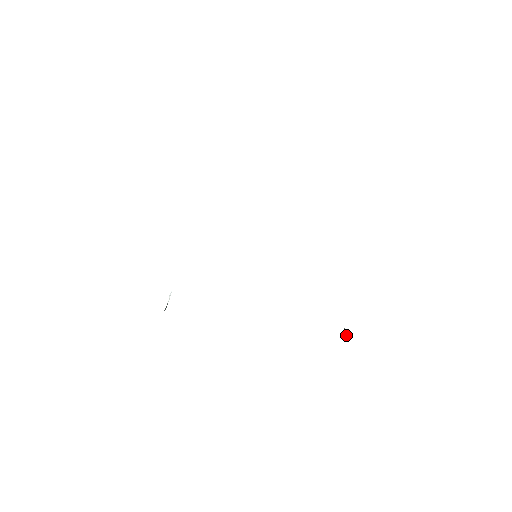
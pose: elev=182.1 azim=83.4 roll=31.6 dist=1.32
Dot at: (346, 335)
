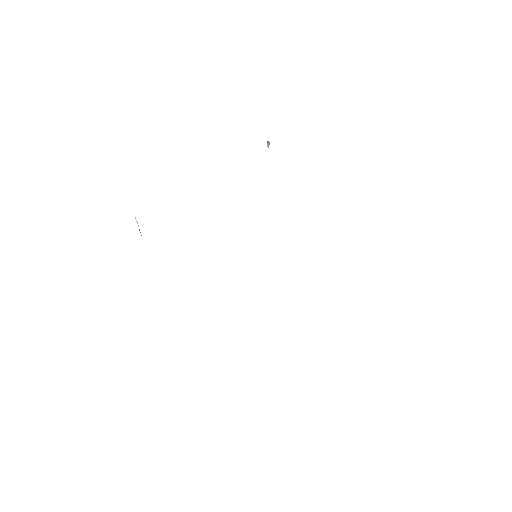
Dot at: occluded
